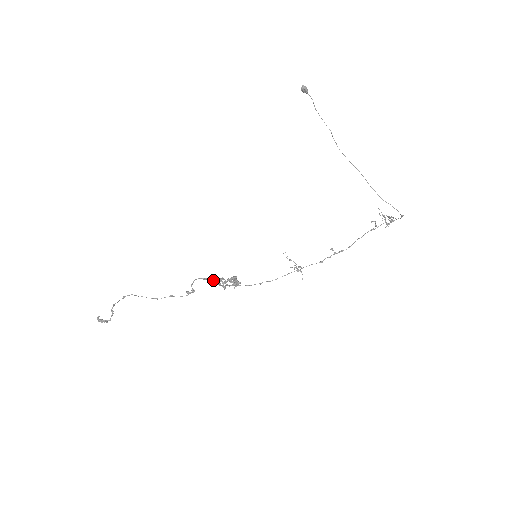
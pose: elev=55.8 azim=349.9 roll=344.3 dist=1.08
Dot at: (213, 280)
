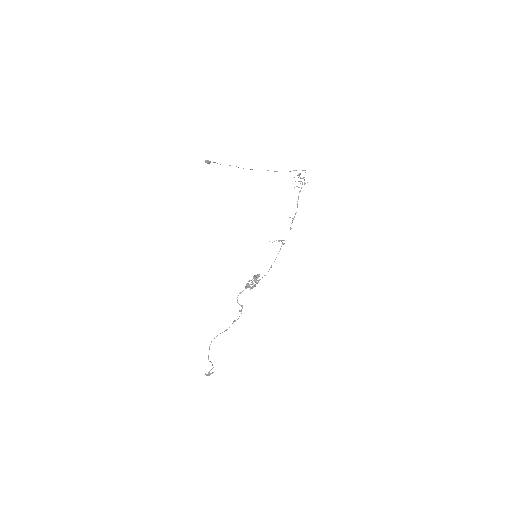
Dot at: (246, 288)
